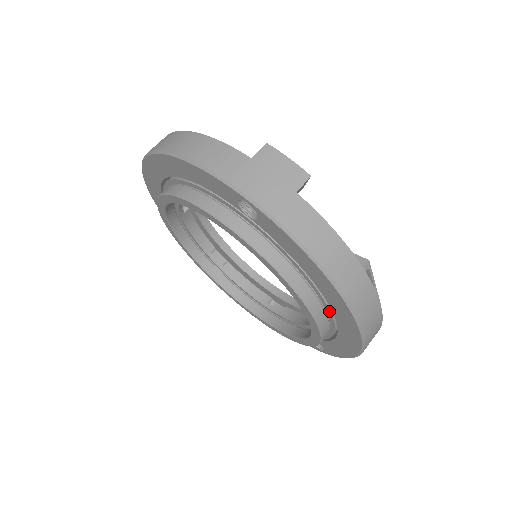
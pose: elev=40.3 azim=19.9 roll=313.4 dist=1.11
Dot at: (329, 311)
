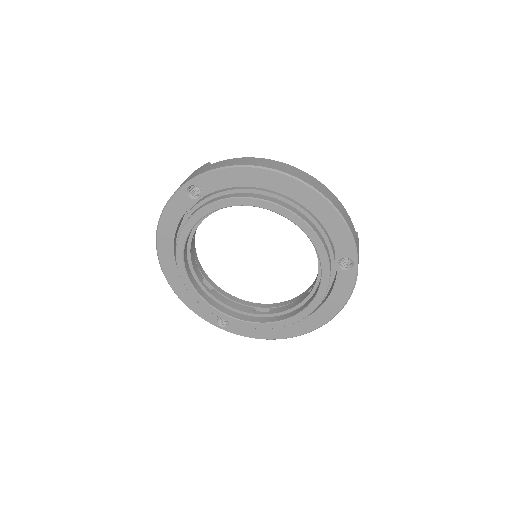
Dot at: (283, 198)
